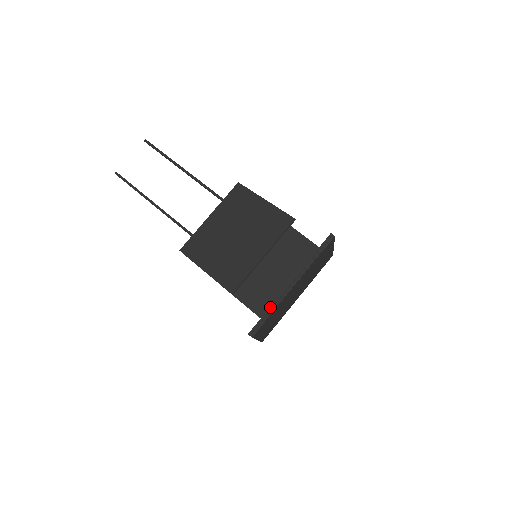
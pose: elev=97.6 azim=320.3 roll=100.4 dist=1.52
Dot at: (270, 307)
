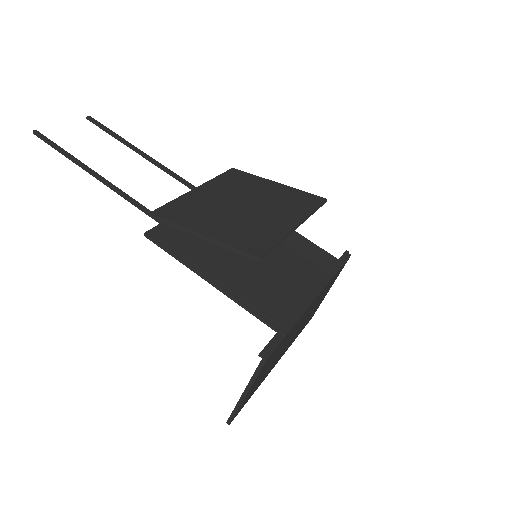
Dot at: (291, 316)
